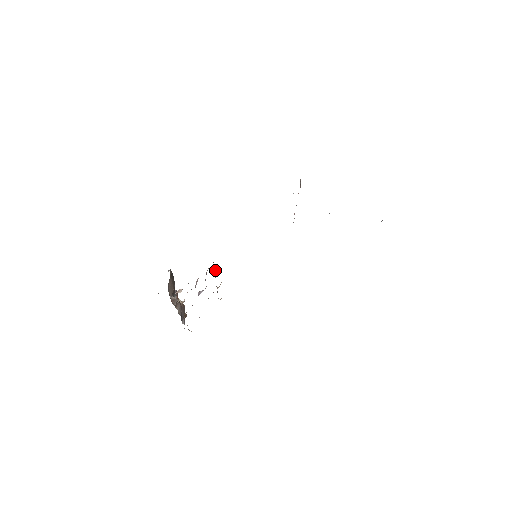
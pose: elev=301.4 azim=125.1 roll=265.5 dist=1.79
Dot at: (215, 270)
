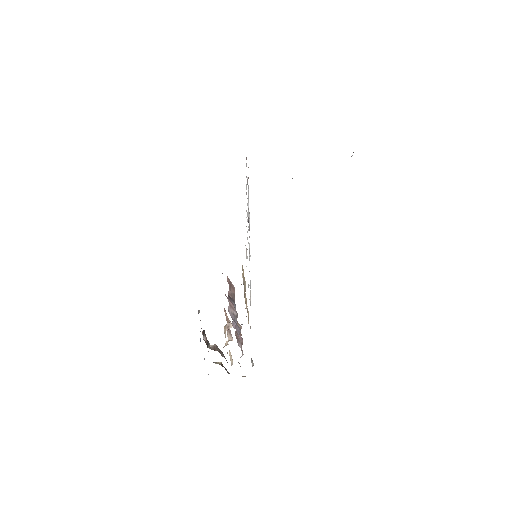
Dot at: occluded
